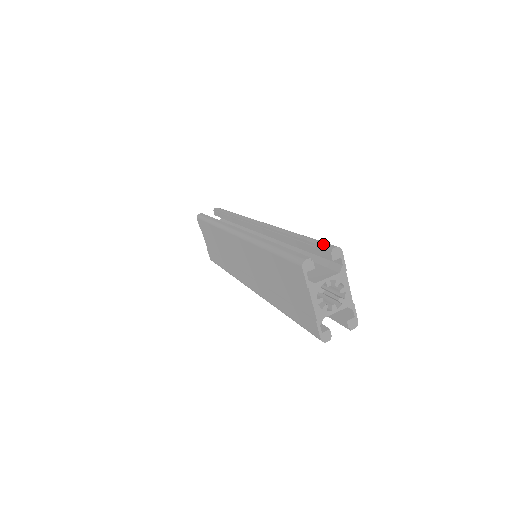
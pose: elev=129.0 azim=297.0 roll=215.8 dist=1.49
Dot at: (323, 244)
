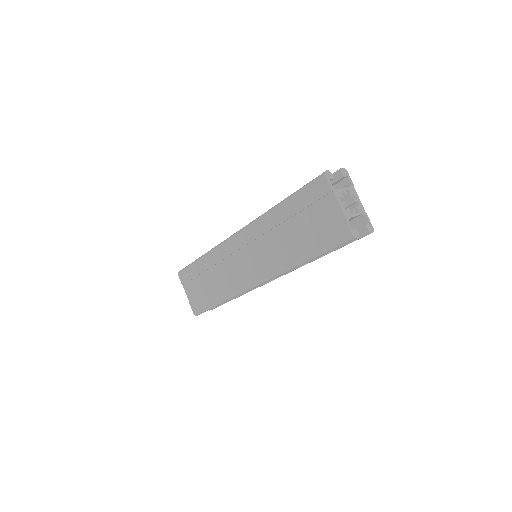
Dot at: occluded
